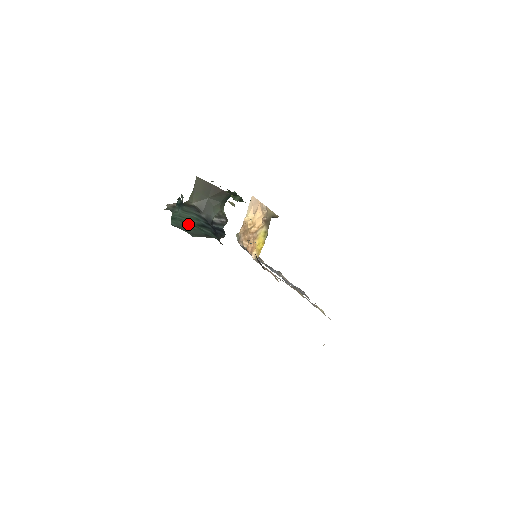
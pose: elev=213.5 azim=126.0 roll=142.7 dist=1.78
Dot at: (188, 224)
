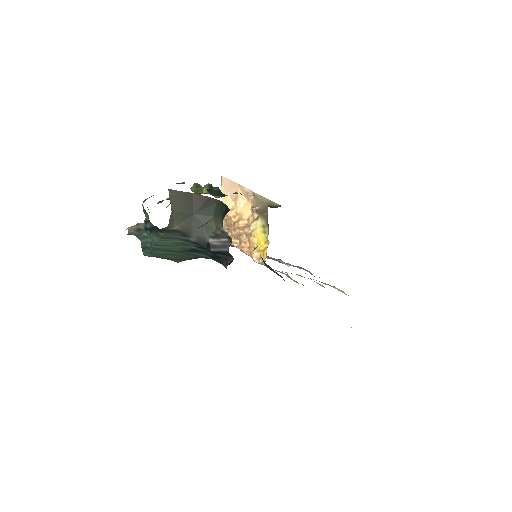
Dot at: (170, 252)
